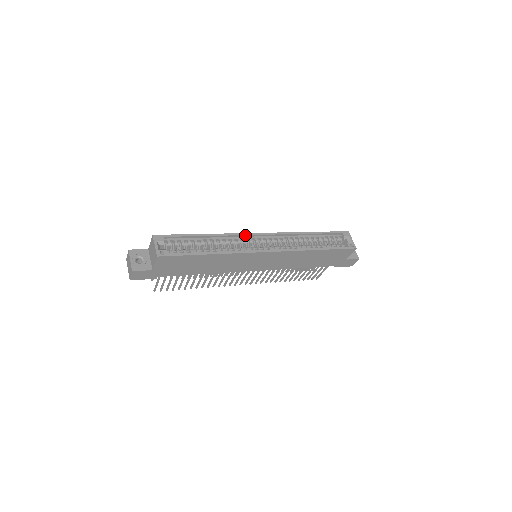
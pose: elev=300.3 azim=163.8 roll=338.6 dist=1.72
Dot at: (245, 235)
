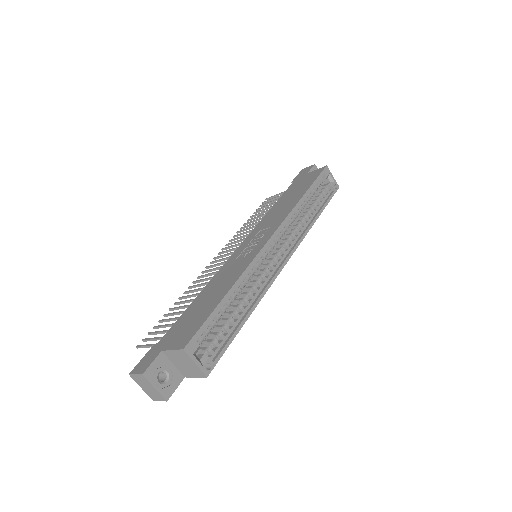
Dot at: (260, 255)
